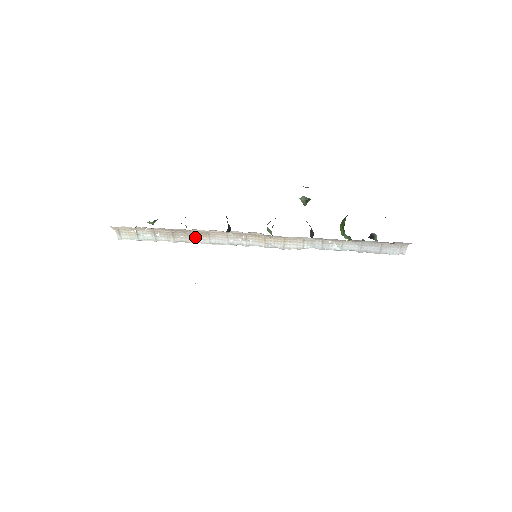
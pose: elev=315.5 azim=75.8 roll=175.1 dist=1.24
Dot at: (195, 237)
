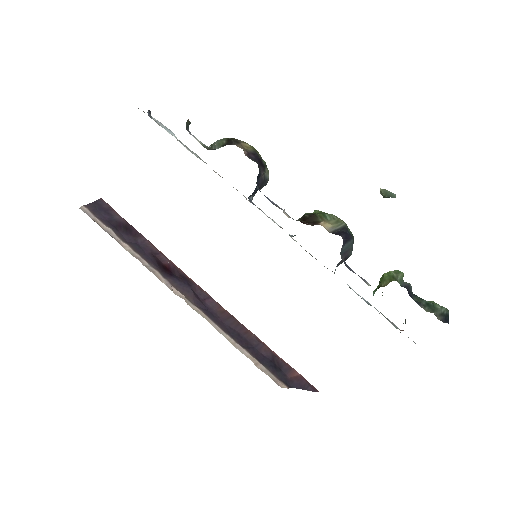
Dot at: occluded
